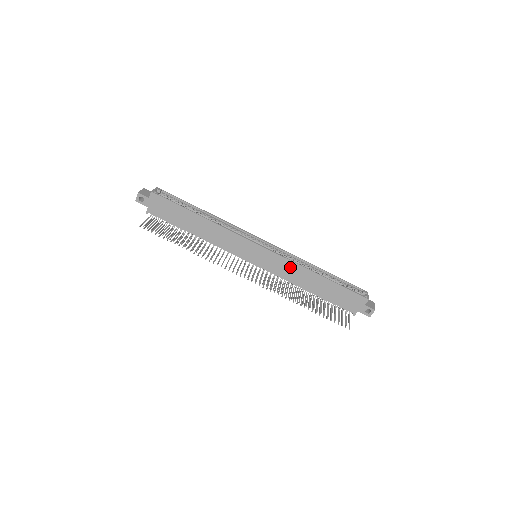
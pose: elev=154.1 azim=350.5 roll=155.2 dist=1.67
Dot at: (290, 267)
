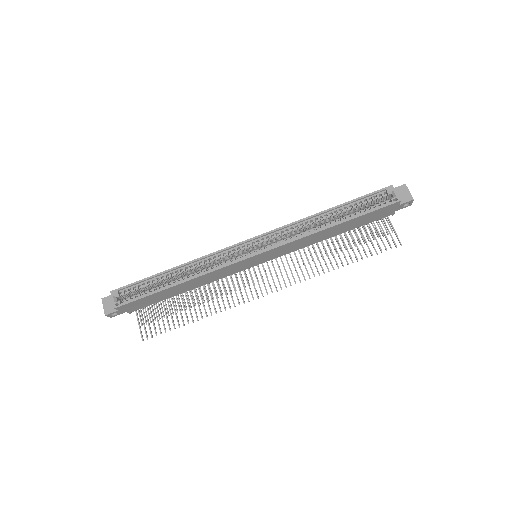
Dot at: (297, 243)
